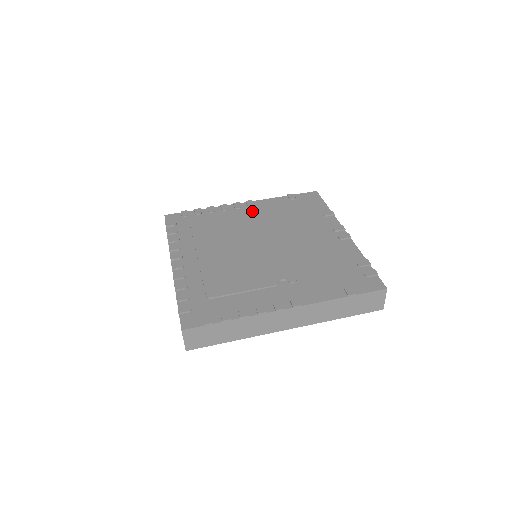
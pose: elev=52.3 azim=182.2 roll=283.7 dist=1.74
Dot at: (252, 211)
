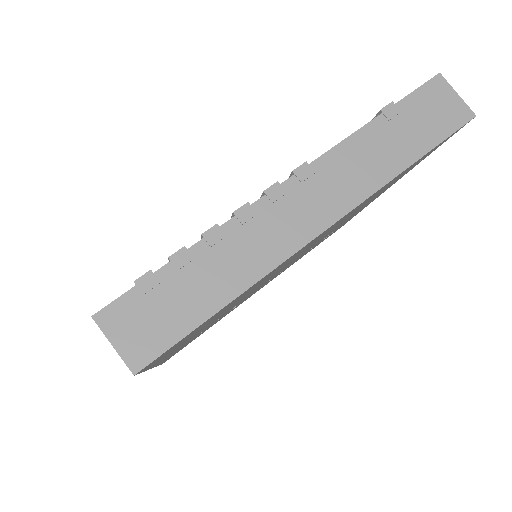
Dot at: occluded
